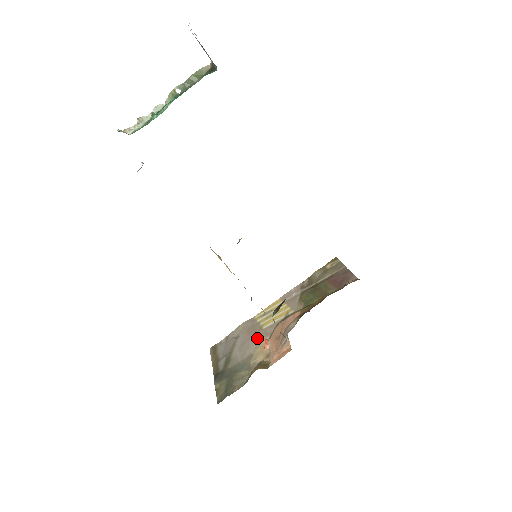
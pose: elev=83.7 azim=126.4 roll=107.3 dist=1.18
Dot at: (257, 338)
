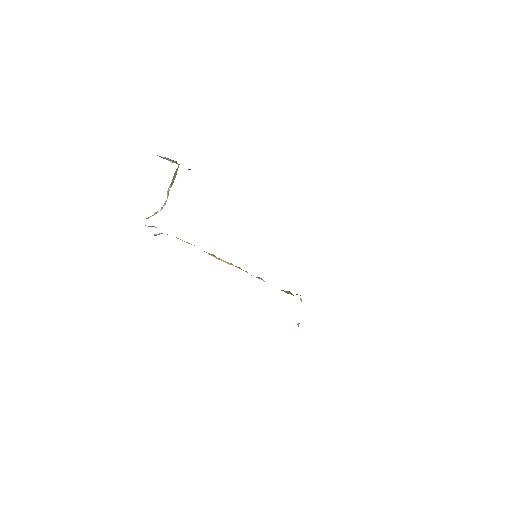
Dot at: occluded
